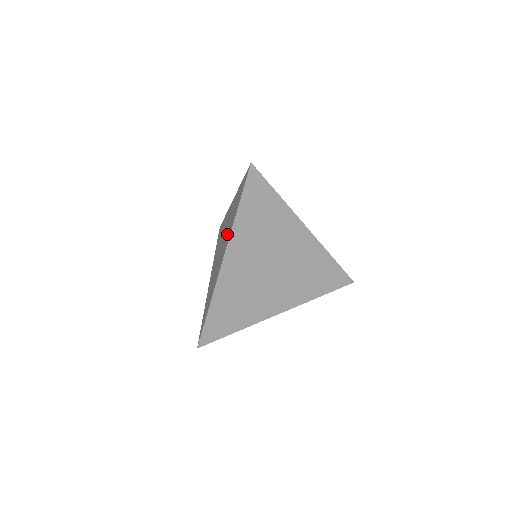
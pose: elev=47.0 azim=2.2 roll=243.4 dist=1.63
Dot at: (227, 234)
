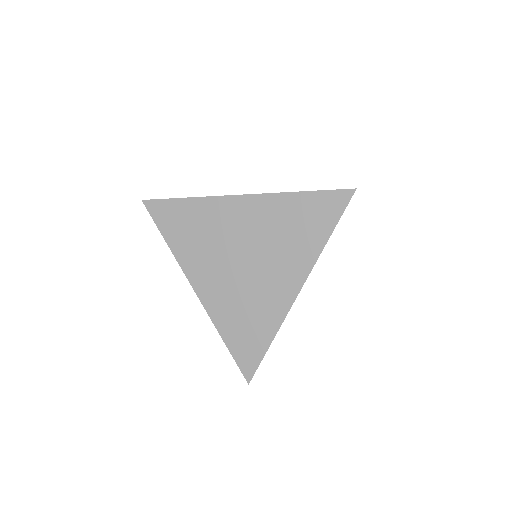
Dot at: (284, 254)
